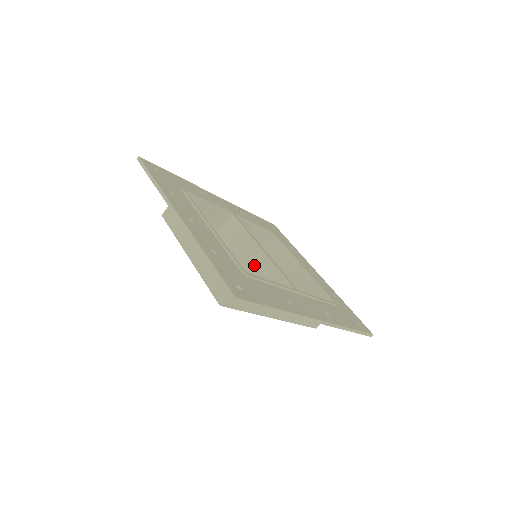
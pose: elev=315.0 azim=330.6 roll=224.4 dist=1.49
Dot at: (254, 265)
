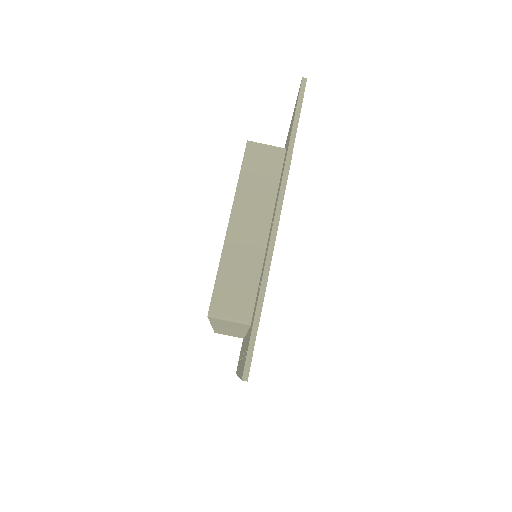
Dot at: occluded
